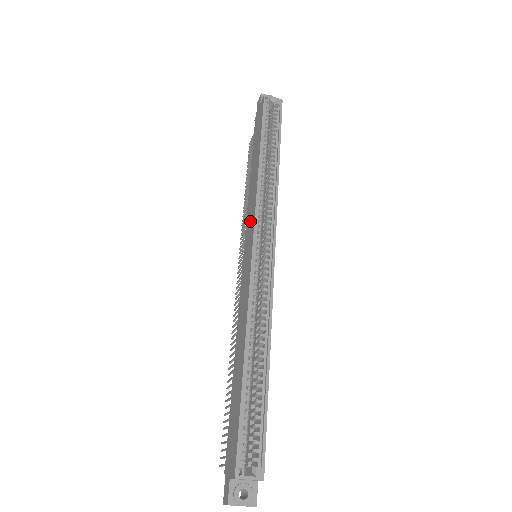
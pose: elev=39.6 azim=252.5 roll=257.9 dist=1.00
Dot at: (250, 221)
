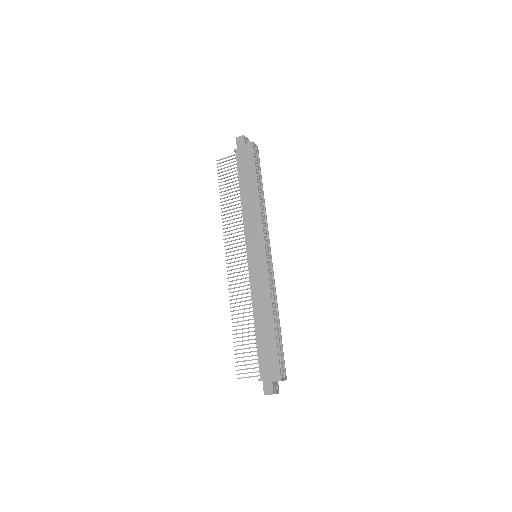
Dot at: (255, 233)
